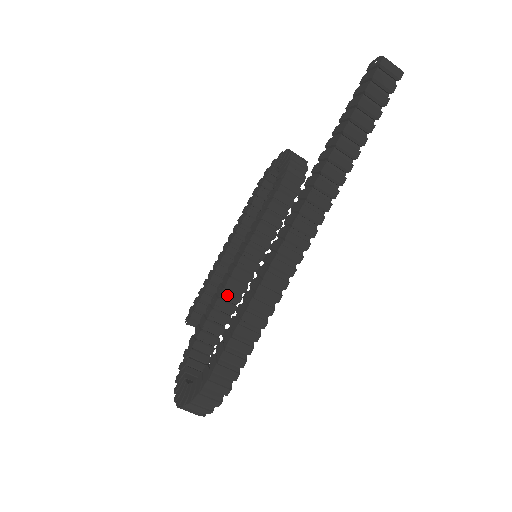
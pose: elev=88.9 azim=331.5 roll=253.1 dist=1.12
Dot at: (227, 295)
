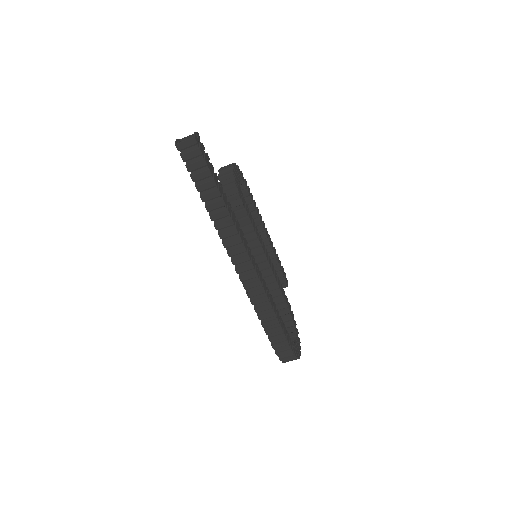
Dot at: occluded
